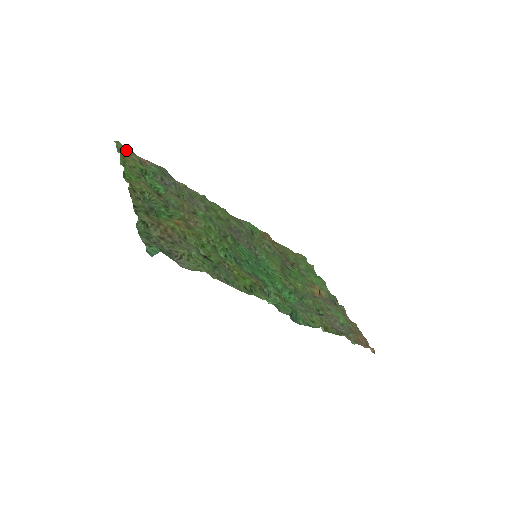
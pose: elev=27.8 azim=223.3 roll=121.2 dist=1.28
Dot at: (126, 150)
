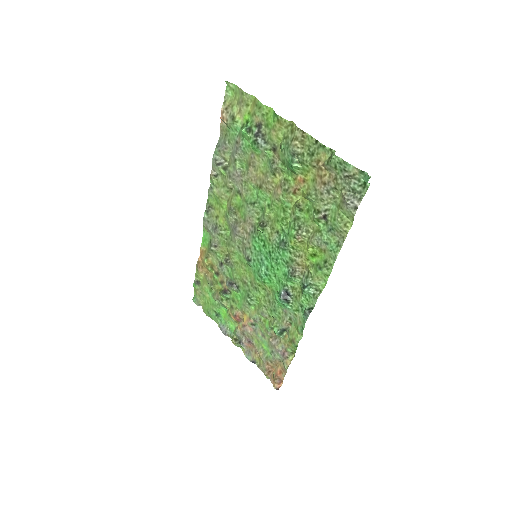
Dot at: (237, 97)
